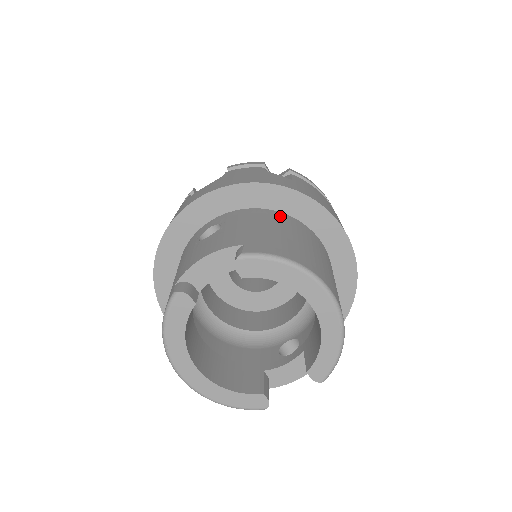
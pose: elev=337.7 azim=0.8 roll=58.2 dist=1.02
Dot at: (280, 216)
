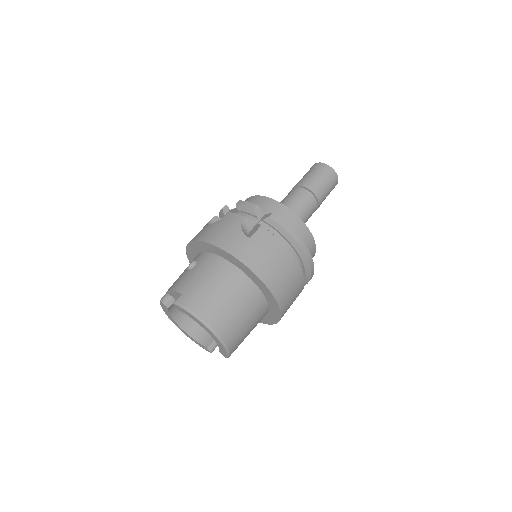
Dot at: (226, 267)
